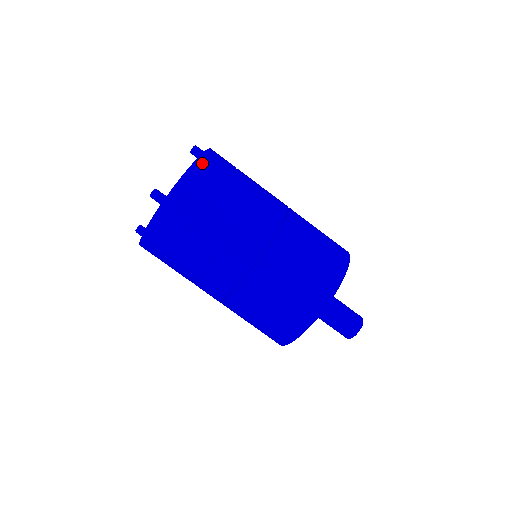
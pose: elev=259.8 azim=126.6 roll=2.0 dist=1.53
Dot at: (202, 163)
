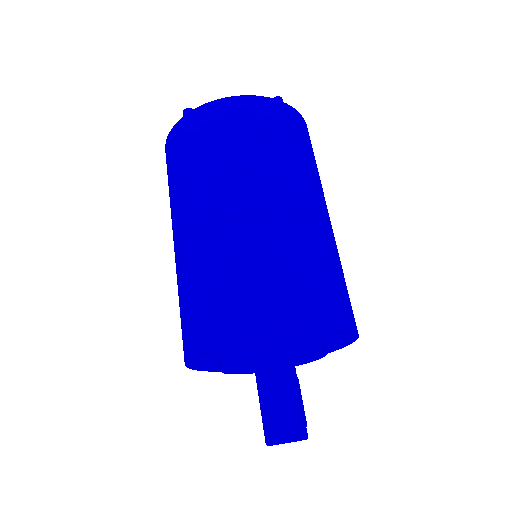
Dot at: (243, 102)
